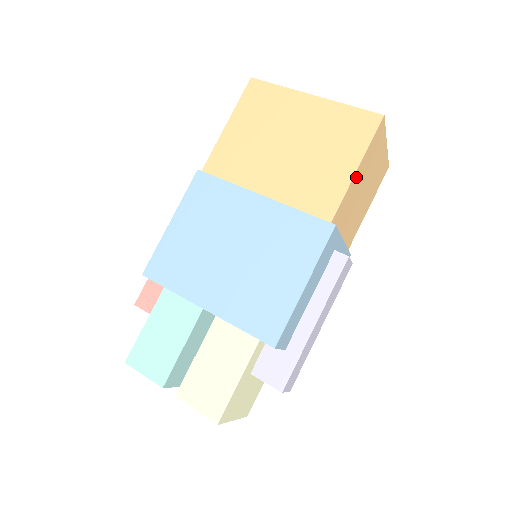
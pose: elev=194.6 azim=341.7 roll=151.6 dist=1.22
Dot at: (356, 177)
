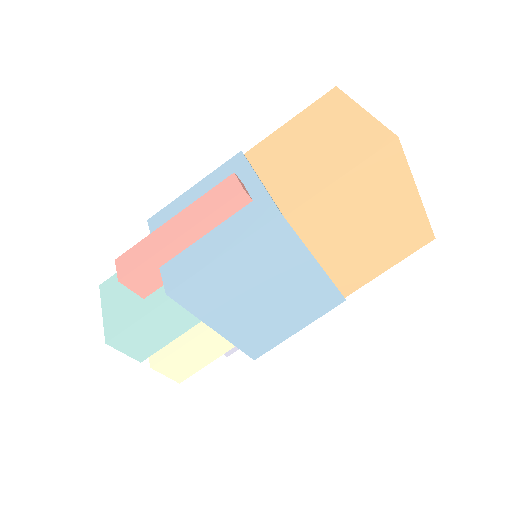
Dot at: occluded
